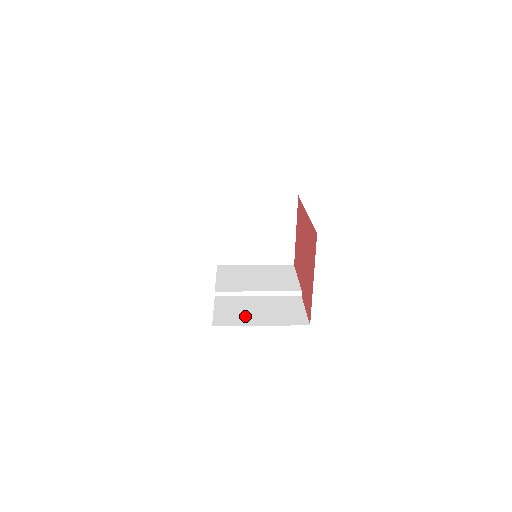
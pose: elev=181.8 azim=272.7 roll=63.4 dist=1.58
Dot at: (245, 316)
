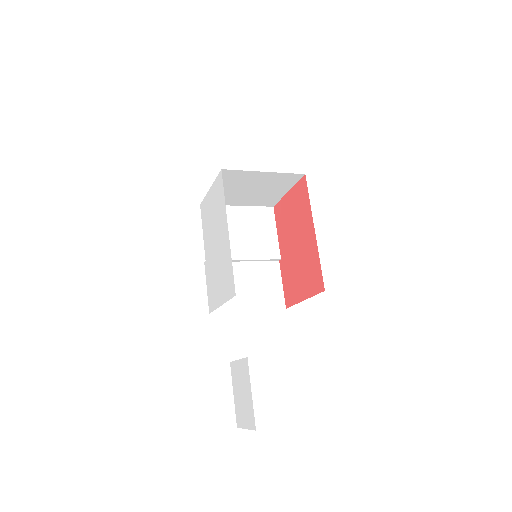
Dot at: (235, 297)
